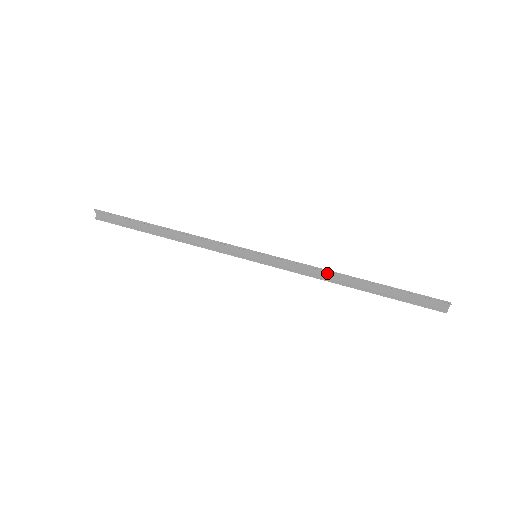
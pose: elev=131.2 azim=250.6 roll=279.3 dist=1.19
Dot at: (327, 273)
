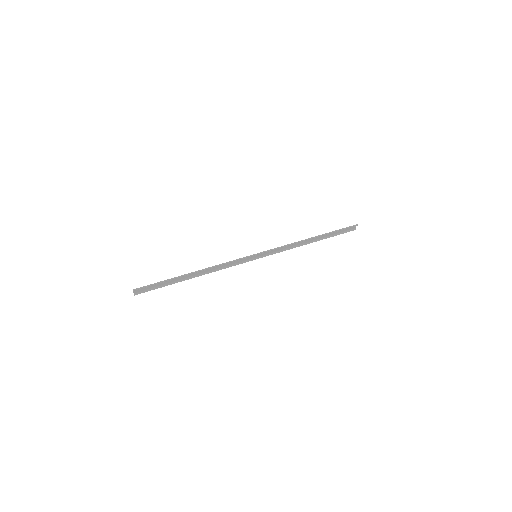
Dot at: (297, 243)
